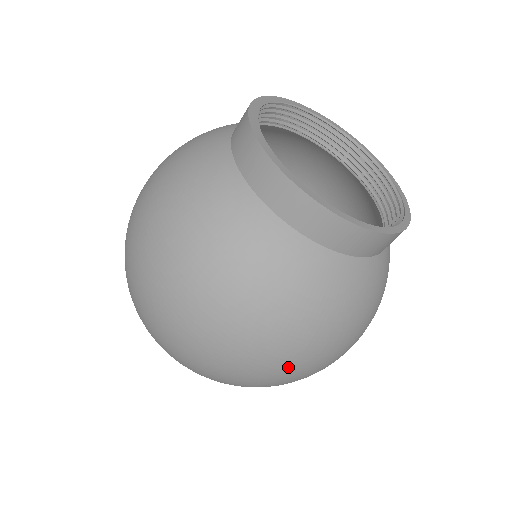
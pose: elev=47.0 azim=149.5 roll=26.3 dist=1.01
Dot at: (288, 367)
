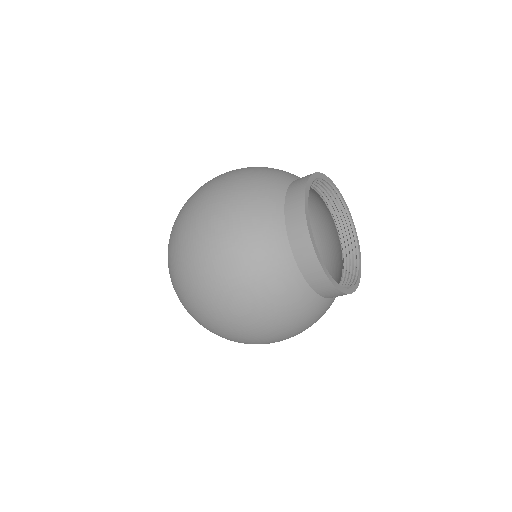
Dot at: occluded
